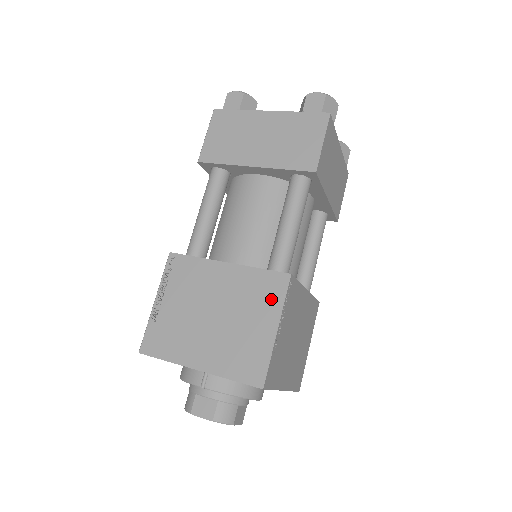
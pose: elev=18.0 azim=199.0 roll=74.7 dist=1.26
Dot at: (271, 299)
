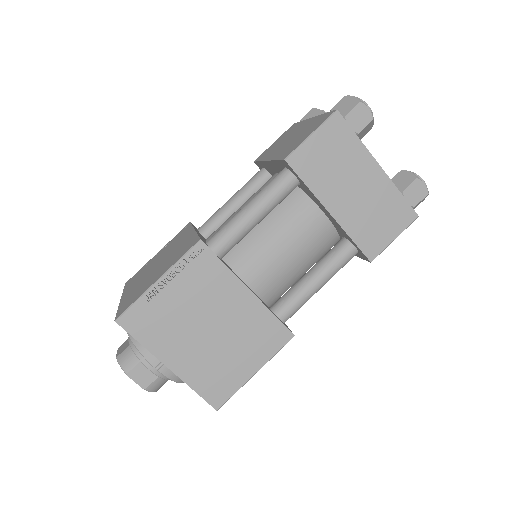
Dot at: (267, 347)
